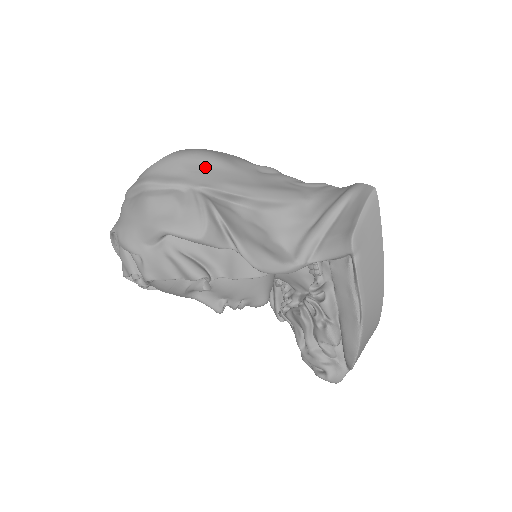
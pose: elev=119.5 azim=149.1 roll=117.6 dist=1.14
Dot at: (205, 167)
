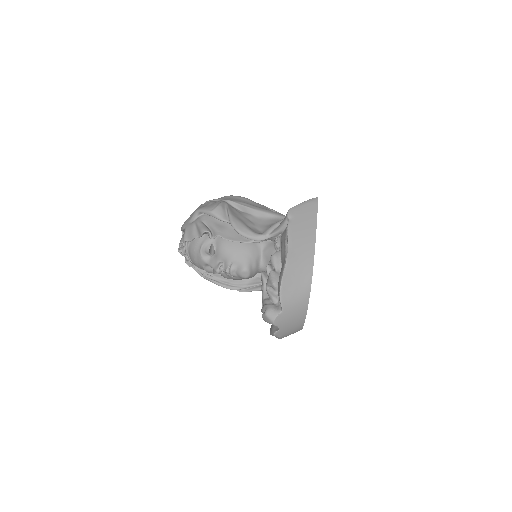
Dot at: (236, 198)
